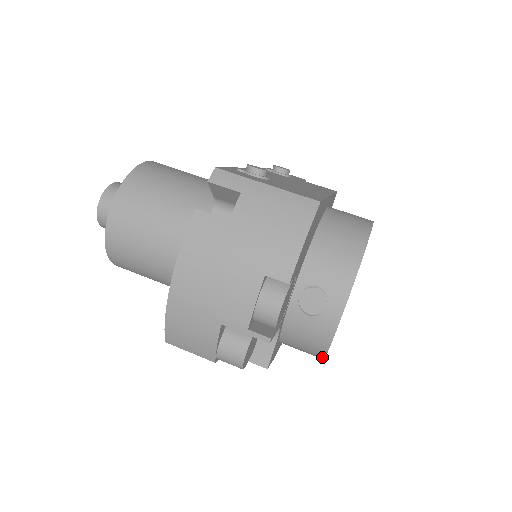
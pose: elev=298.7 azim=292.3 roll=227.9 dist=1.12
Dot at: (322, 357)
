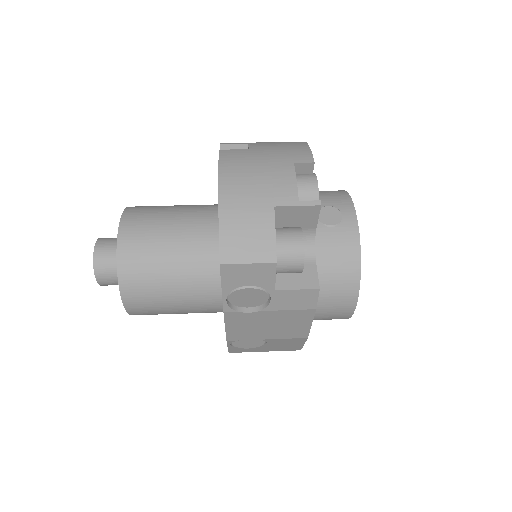
Dot at: (358, 280)
